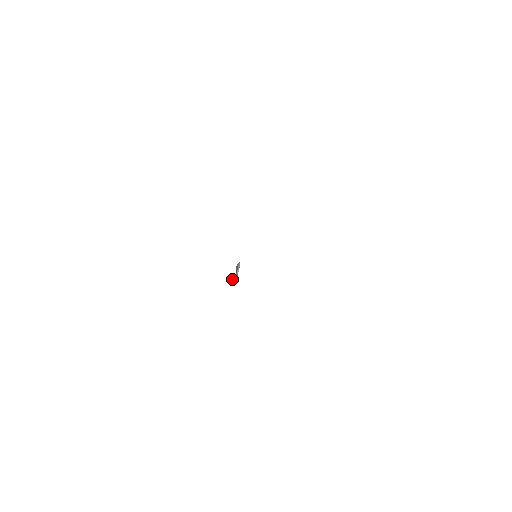
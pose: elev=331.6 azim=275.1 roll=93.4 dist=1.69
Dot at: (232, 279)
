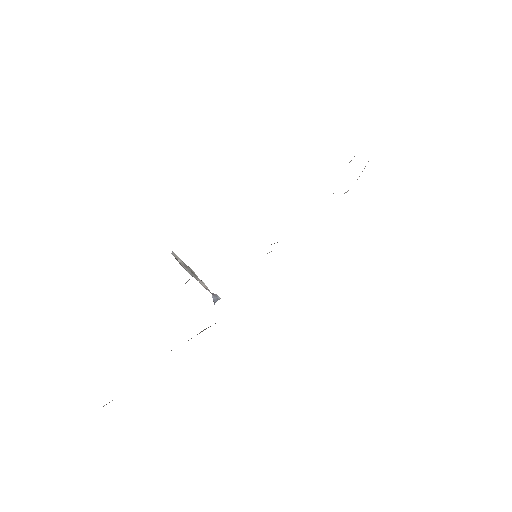
Dot at: (212, 297)
